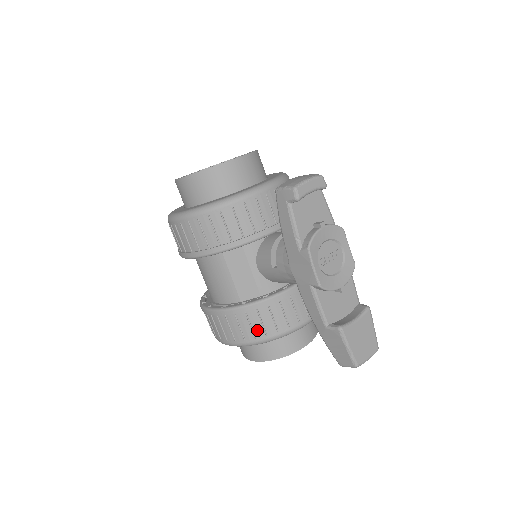
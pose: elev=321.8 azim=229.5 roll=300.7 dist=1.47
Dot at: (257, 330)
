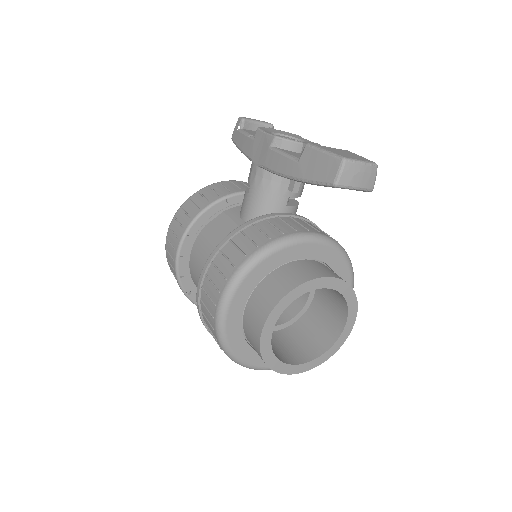
Dot at: (246, 248)
